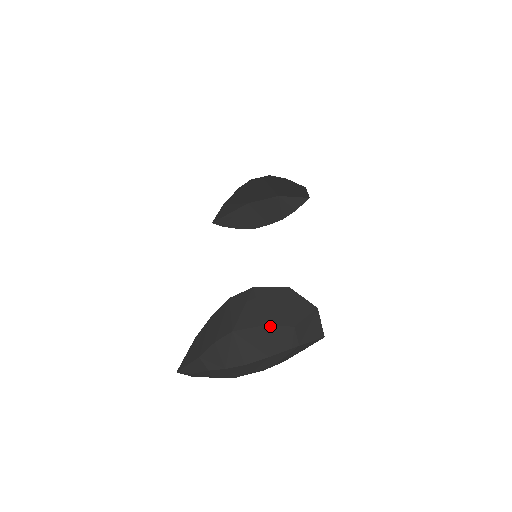
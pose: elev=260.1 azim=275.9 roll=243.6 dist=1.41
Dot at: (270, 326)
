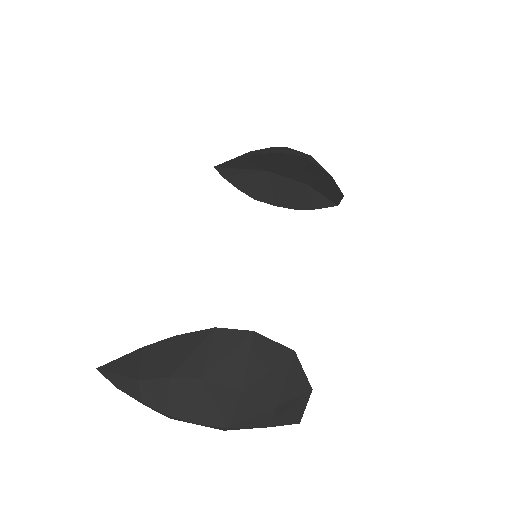
Dot at: (251, 396)
